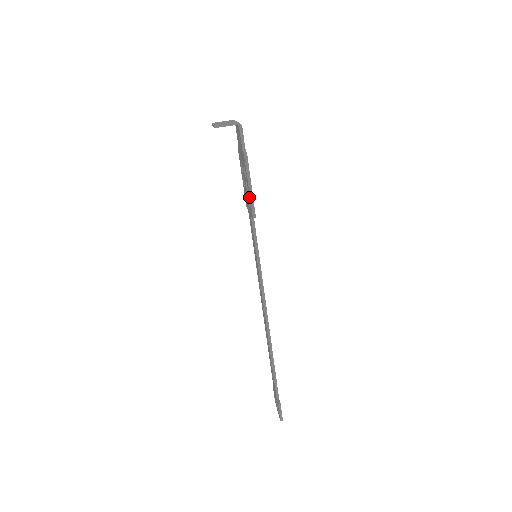
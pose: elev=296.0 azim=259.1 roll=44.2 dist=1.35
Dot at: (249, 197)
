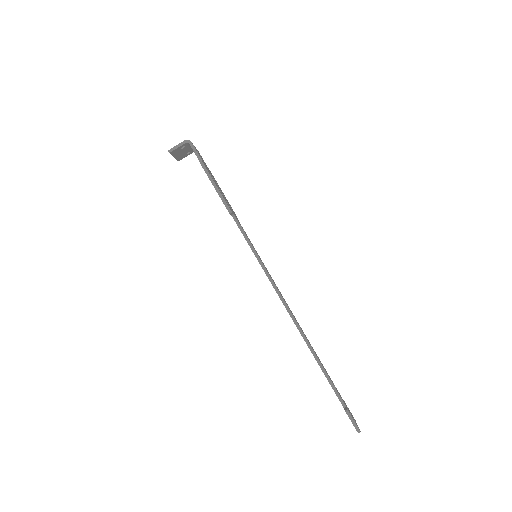
Dot at: occluded
